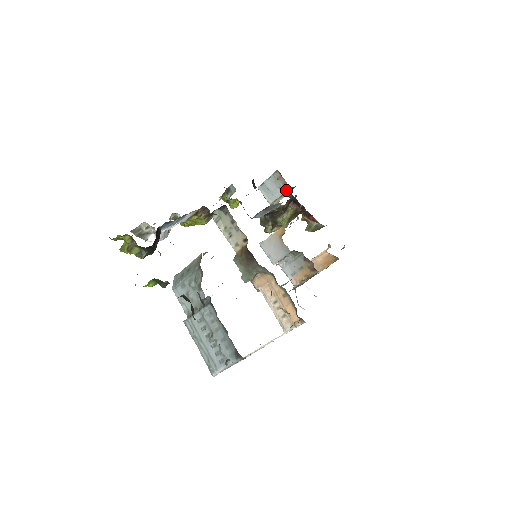
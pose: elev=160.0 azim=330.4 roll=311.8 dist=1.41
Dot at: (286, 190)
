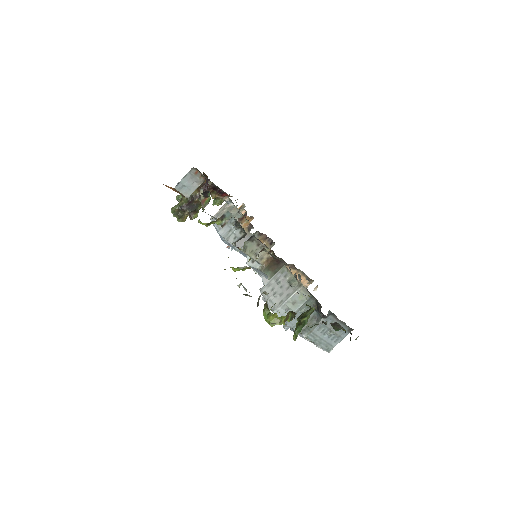
Dot at: (207, 182)
